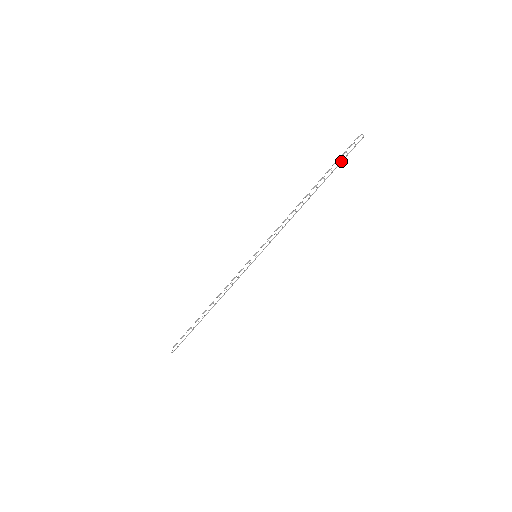
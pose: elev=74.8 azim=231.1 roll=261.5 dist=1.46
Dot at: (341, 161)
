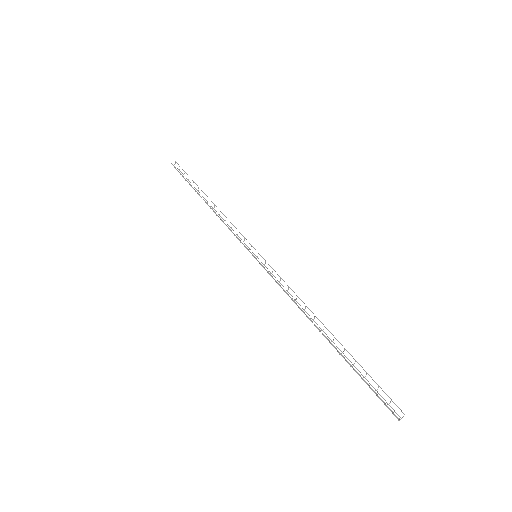
Dot at: (366, 379)
